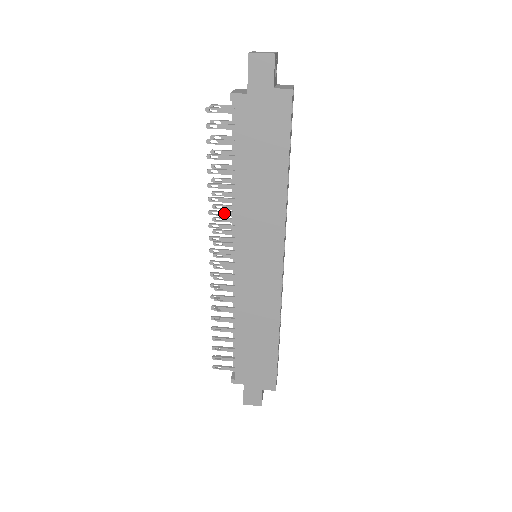
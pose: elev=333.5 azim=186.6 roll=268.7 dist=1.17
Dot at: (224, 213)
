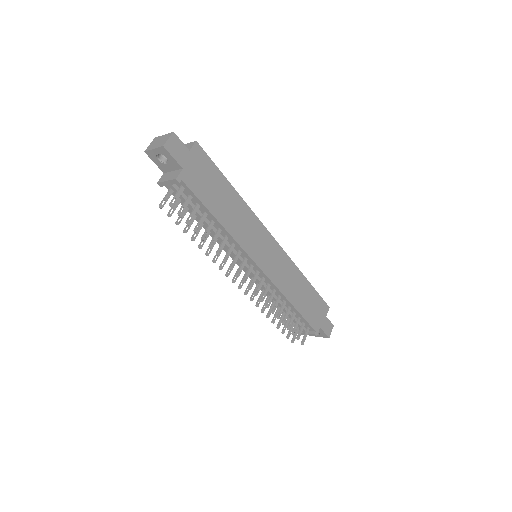
Dot at: (230, 251)
